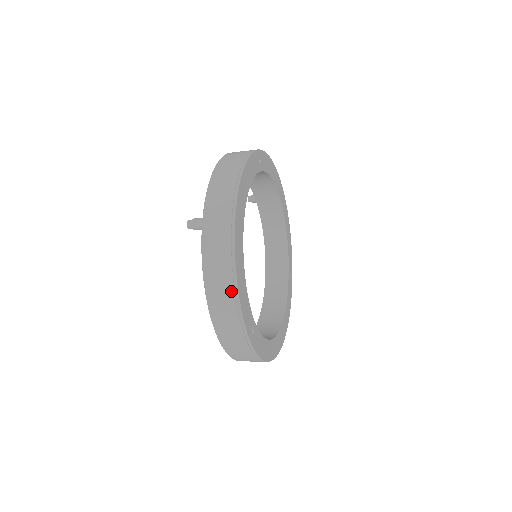
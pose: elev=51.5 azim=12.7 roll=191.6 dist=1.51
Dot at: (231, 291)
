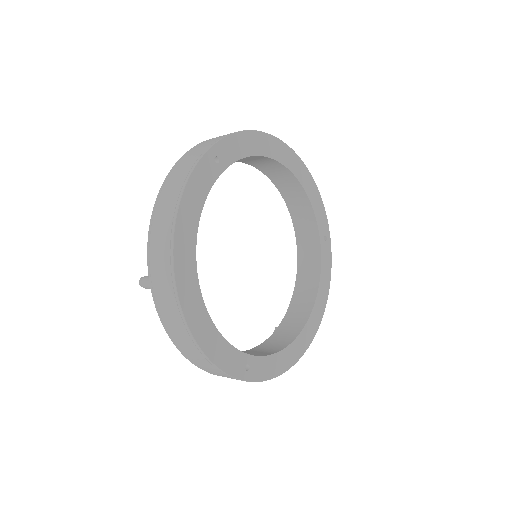
Dot at: (199, 353)
